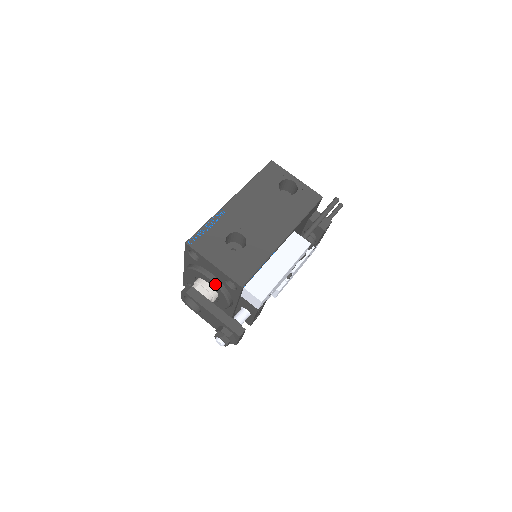
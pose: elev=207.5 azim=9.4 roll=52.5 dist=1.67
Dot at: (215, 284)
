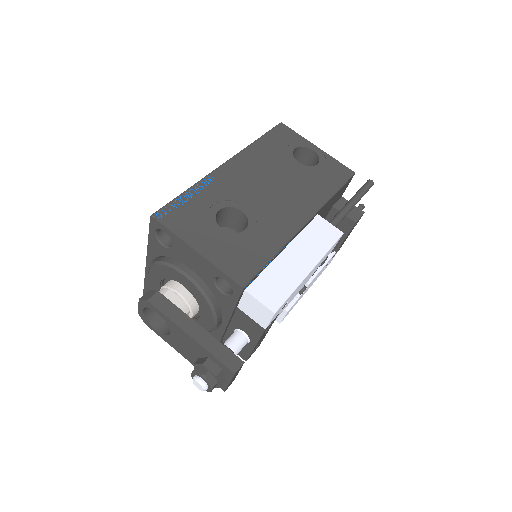
Dot at: (196, 286)
